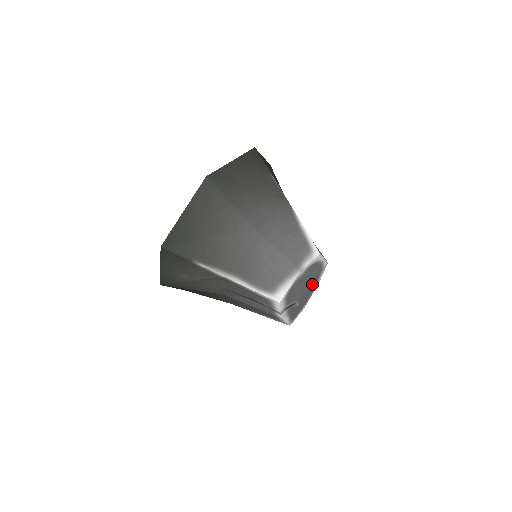
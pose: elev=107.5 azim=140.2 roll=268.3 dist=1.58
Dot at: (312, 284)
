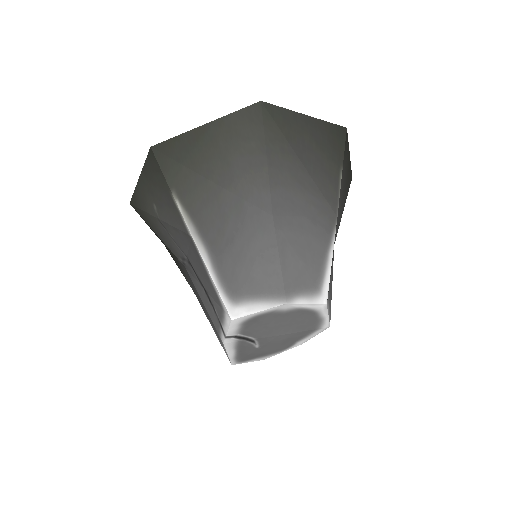
Dot at: (292, 336)
